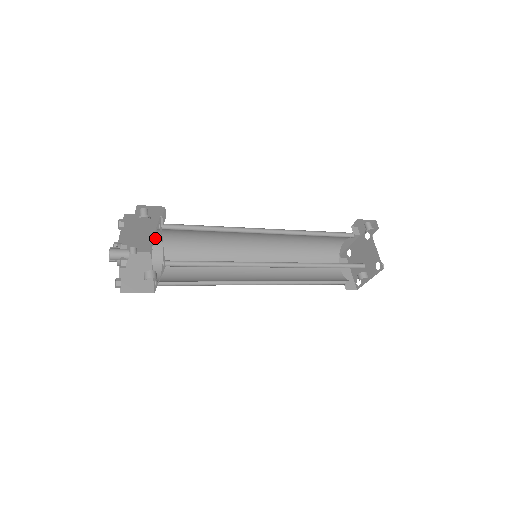
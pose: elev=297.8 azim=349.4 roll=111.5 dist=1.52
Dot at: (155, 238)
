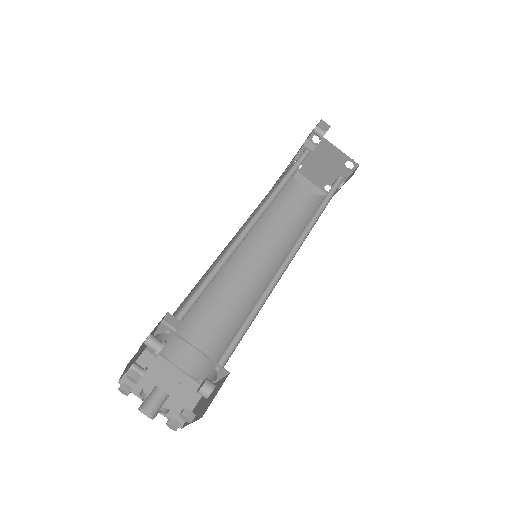
Dot at: occluded
